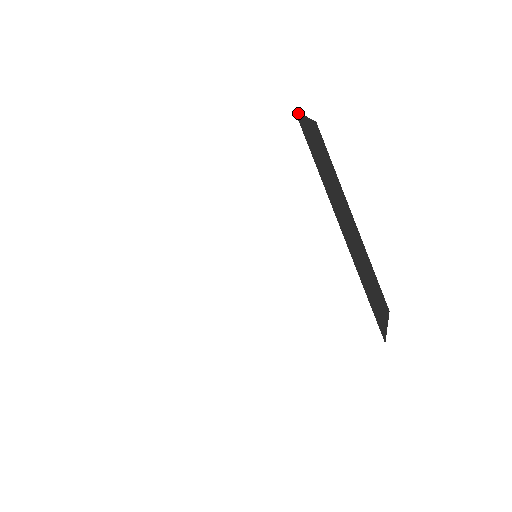
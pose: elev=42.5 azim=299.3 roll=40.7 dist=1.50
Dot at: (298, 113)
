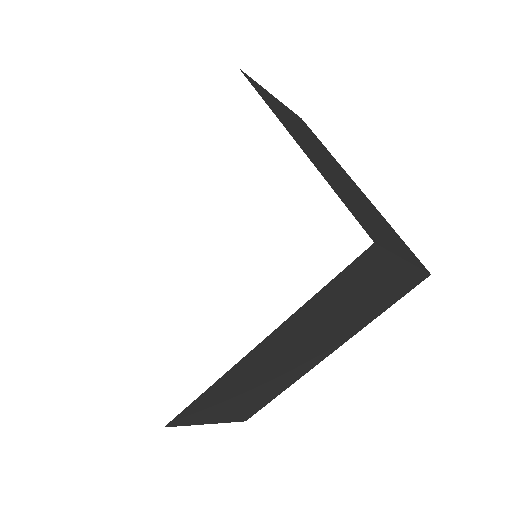
Dot at: occluded
